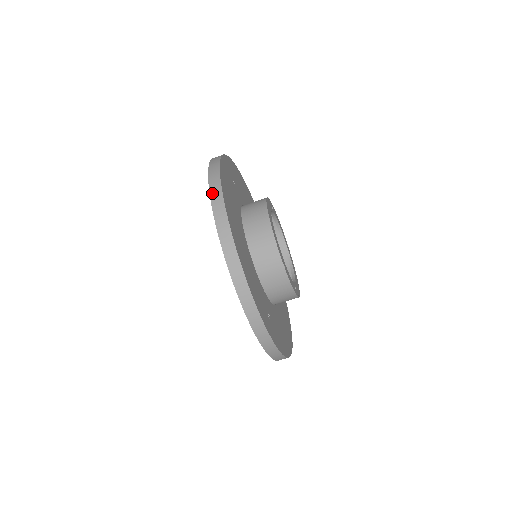
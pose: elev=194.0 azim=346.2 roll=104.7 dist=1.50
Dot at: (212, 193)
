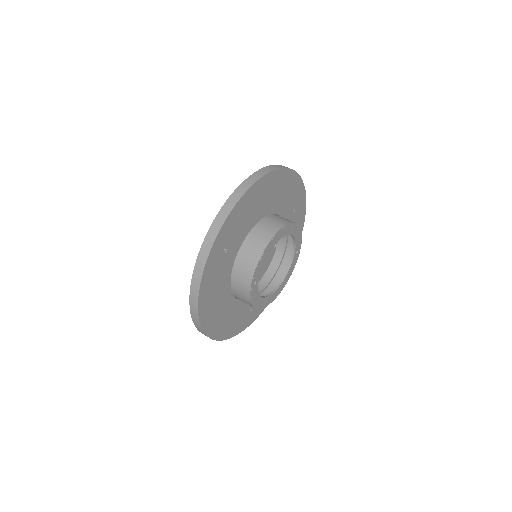
Dot at: occluded
